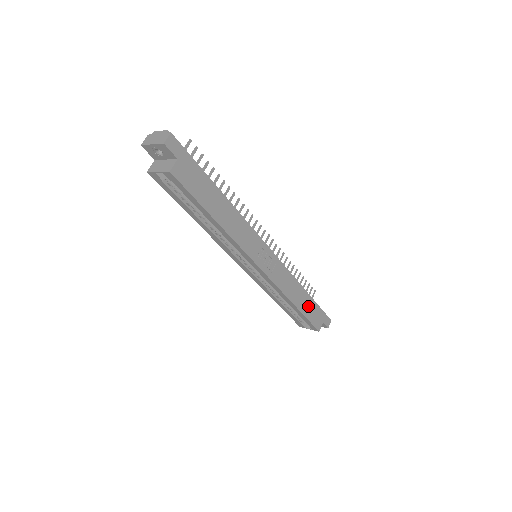
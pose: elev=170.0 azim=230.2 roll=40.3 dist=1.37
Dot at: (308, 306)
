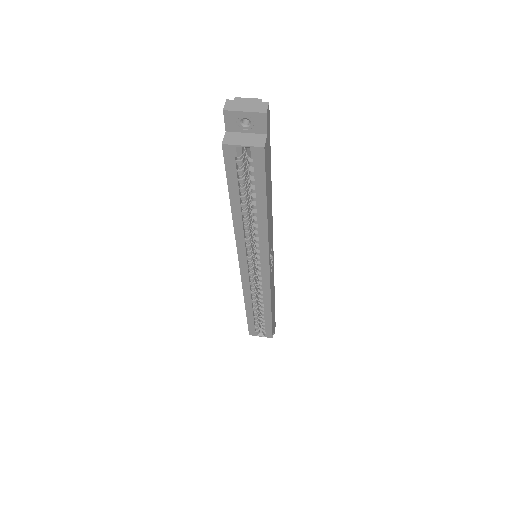
Dot at: (273, 311)
